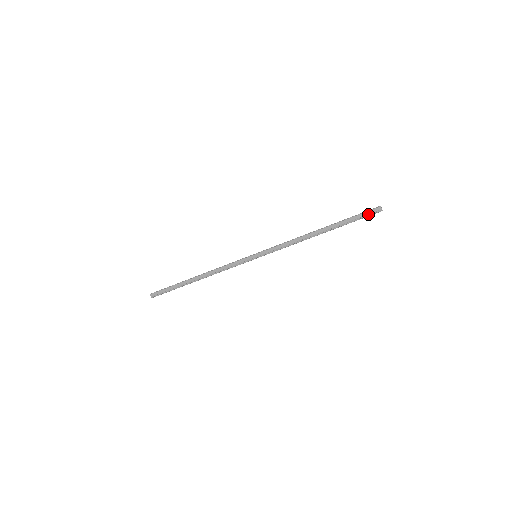
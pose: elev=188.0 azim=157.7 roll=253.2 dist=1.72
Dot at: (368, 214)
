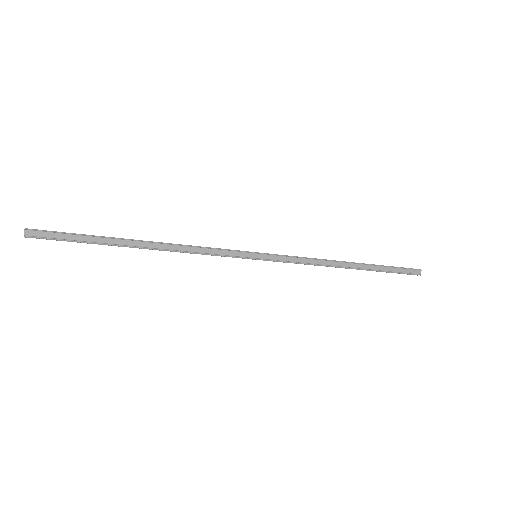
Dot at: (407, 272)
